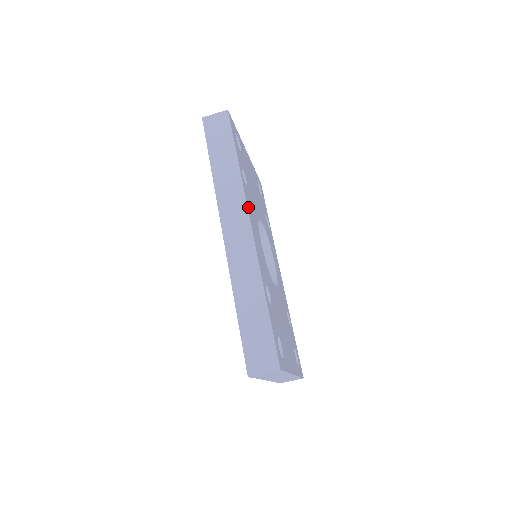
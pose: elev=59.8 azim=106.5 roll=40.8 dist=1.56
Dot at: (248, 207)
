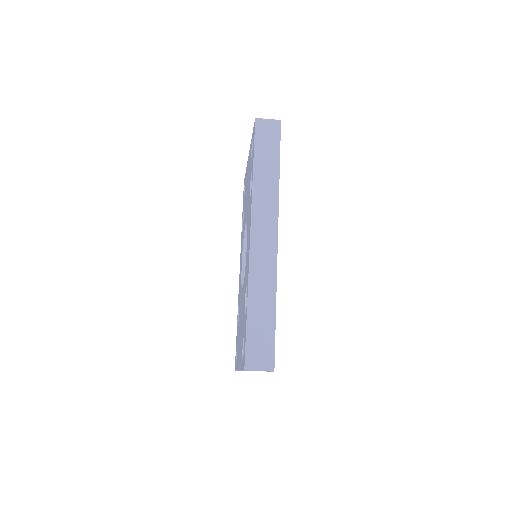
Dot at: (277, 218)
